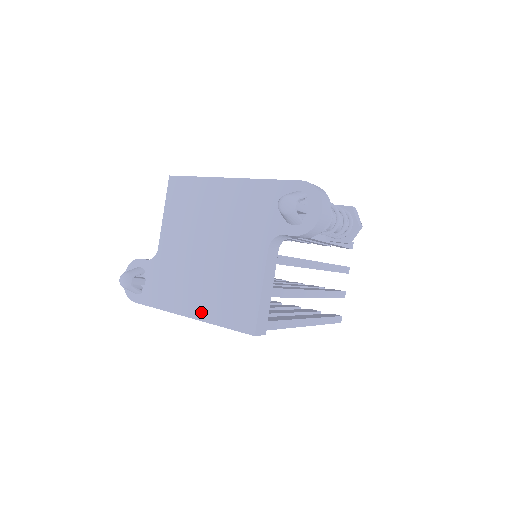
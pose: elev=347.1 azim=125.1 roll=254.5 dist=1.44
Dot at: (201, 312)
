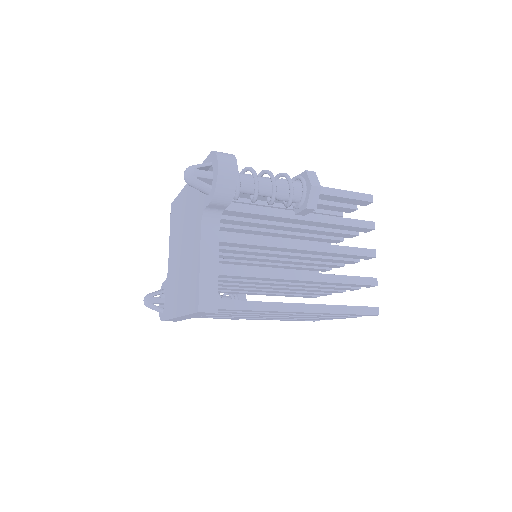
Dot at: (181, 308)
